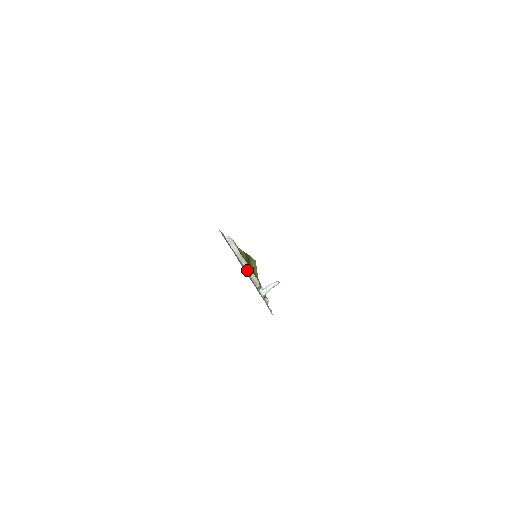
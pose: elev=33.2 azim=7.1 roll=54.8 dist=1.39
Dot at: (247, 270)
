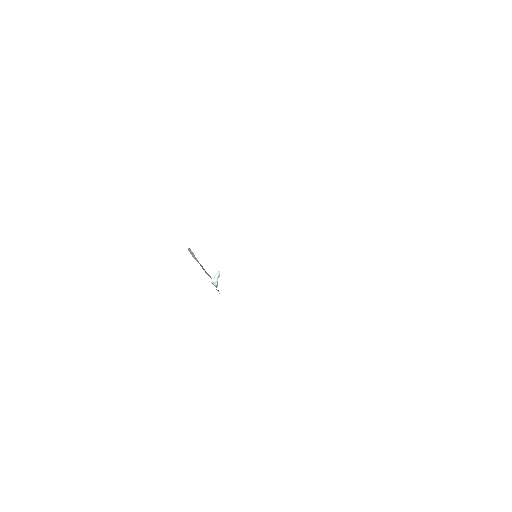
Dot at: (205, 272)
